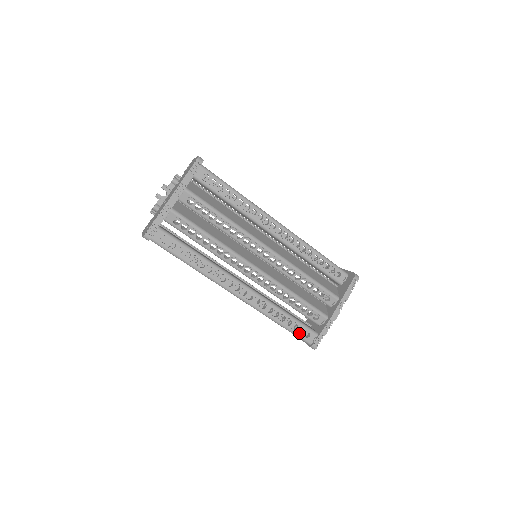
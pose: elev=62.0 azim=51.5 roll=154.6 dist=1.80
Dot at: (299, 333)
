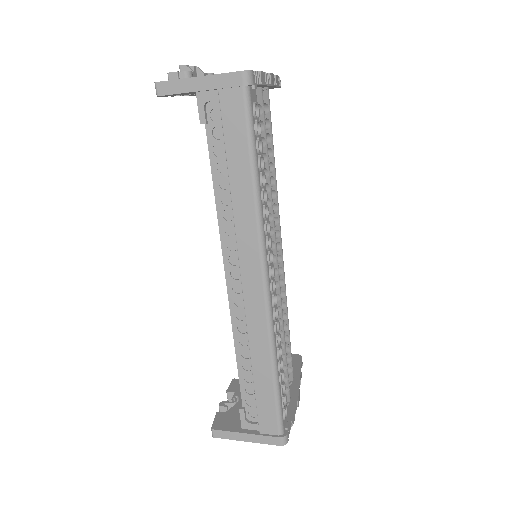
Dot at: (283, 404)
